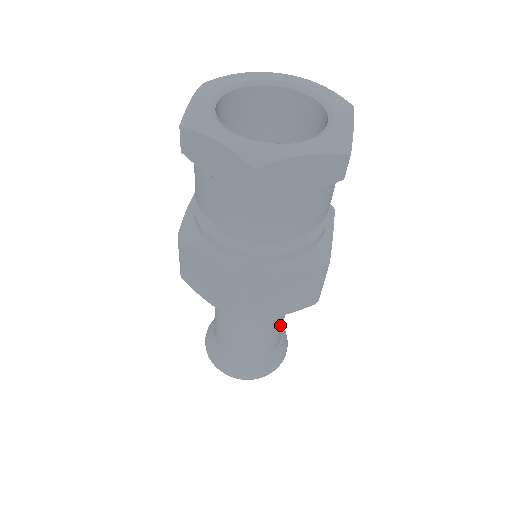
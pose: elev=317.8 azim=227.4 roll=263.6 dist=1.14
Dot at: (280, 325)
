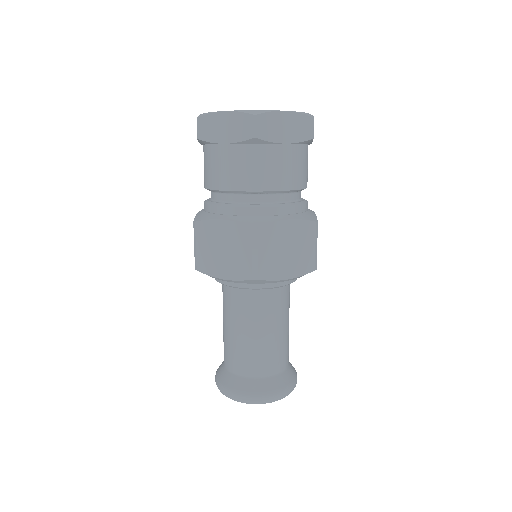
Dot at: (260, 338)
